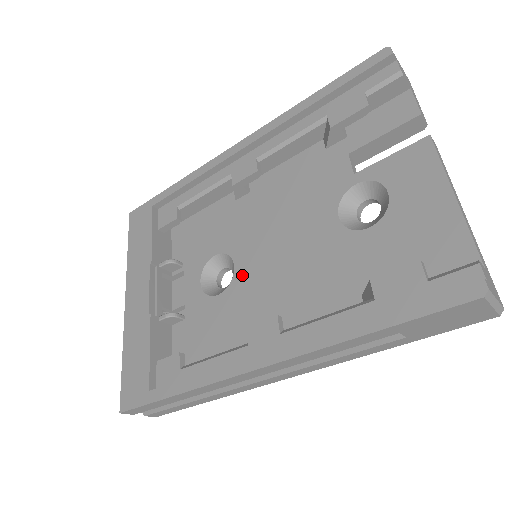
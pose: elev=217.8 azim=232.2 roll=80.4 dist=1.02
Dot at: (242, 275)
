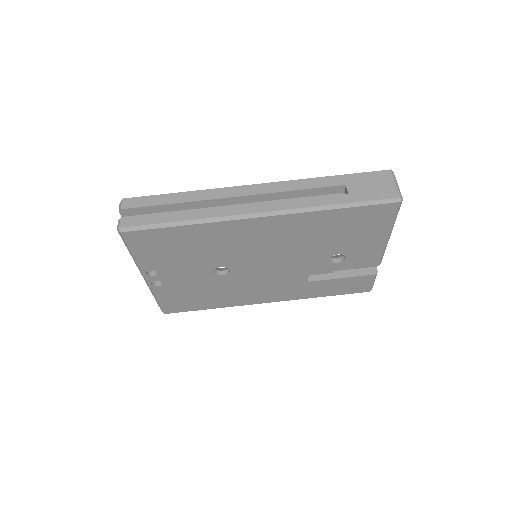
Dot at: occluded
